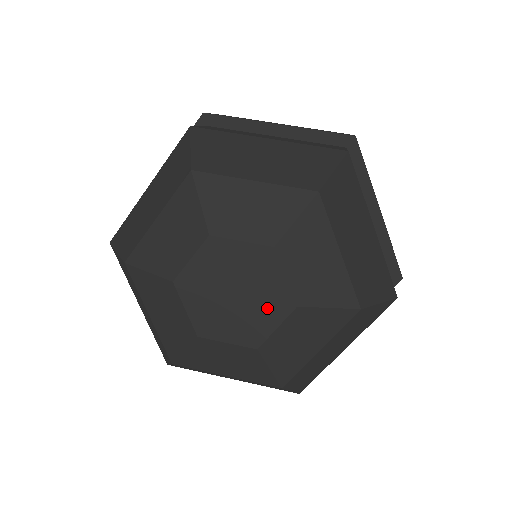
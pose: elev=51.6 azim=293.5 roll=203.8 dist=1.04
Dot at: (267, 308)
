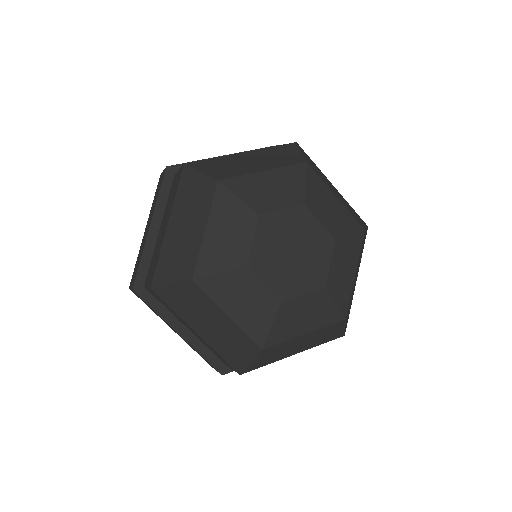
Dot at: (307, 276)
